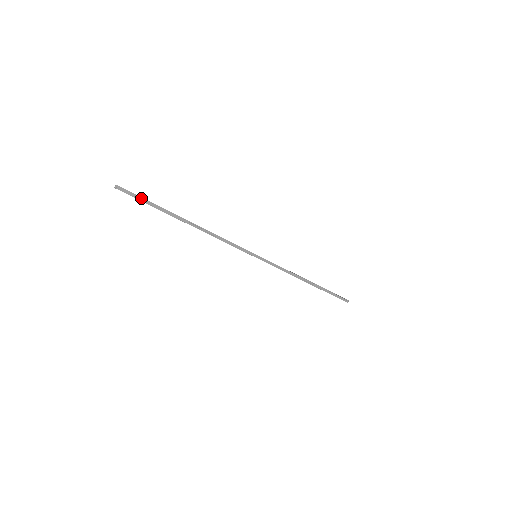
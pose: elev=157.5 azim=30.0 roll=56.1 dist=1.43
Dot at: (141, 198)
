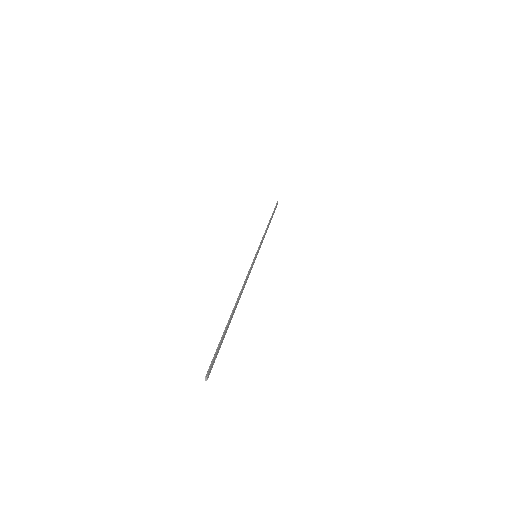
Dot at: (217, 350)
